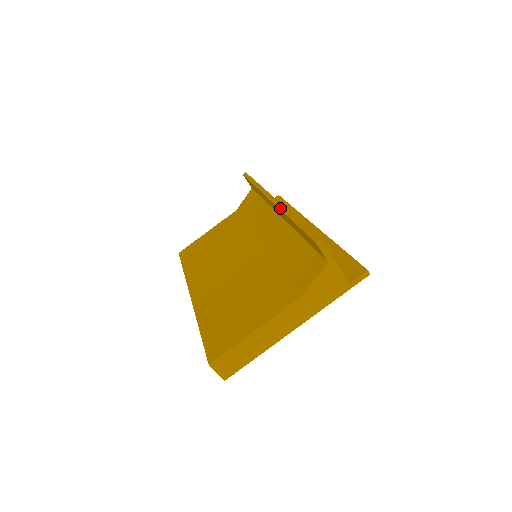
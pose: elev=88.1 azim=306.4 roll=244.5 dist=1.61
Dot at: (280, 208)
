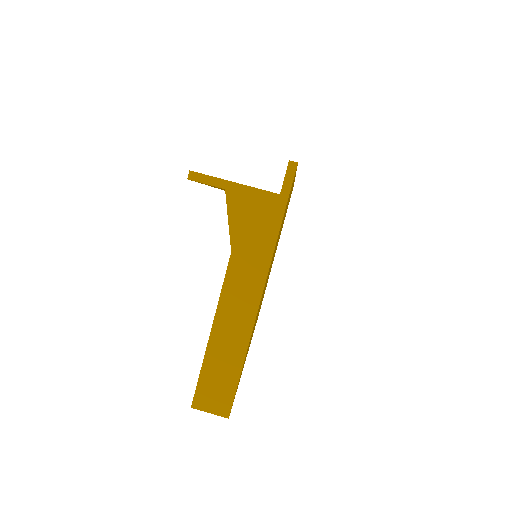
Dot at: occluded
